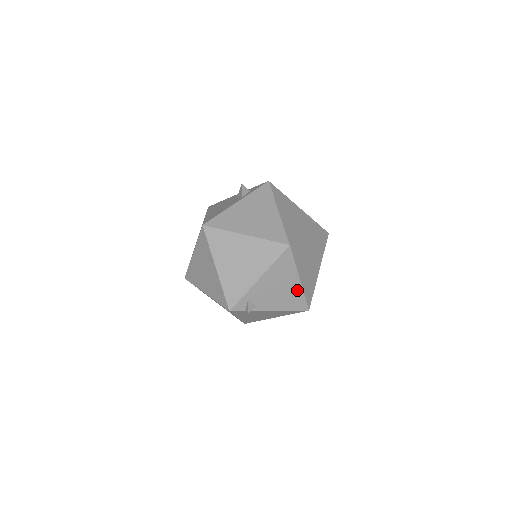
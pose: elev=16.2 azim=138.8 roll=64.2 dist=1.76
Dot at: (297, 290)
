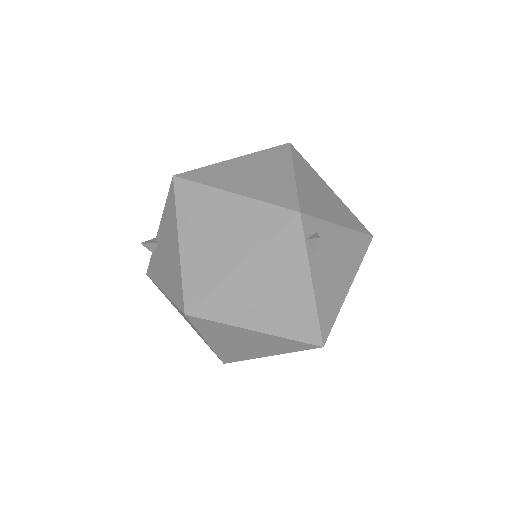
Dot at: (340, 298)
